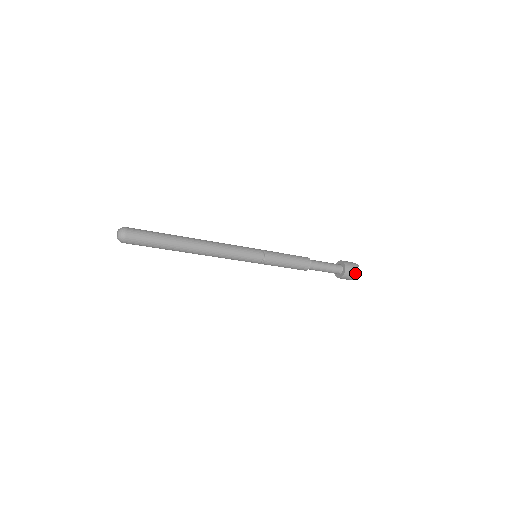
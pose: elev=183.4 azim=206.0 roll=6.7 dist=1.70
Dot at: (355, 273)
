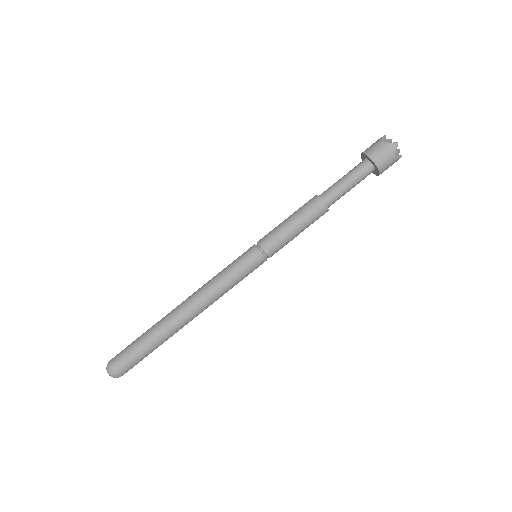
Dot at: (385, 144)
